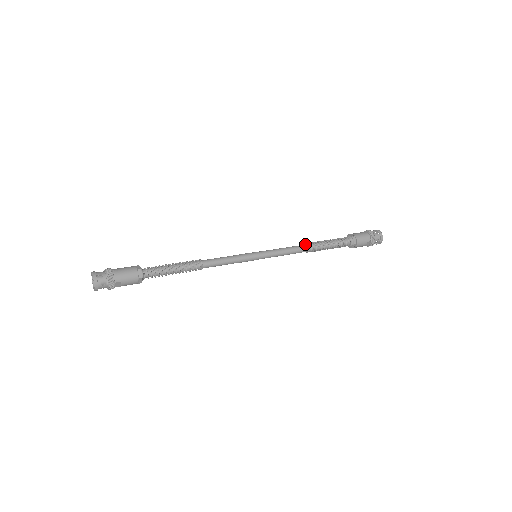
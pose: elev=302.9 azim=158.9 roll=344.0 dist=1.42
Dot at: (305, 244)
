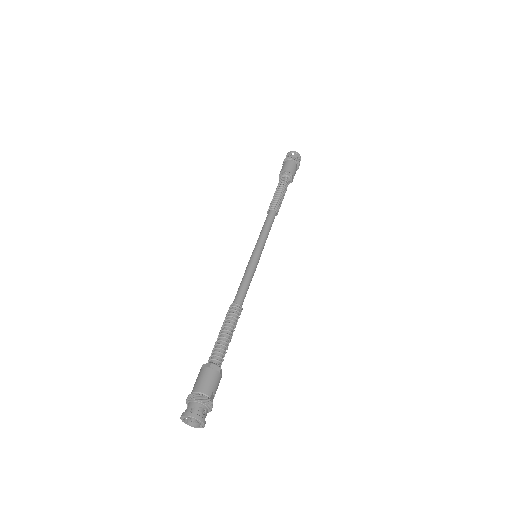
Dot at: (269, 211)
